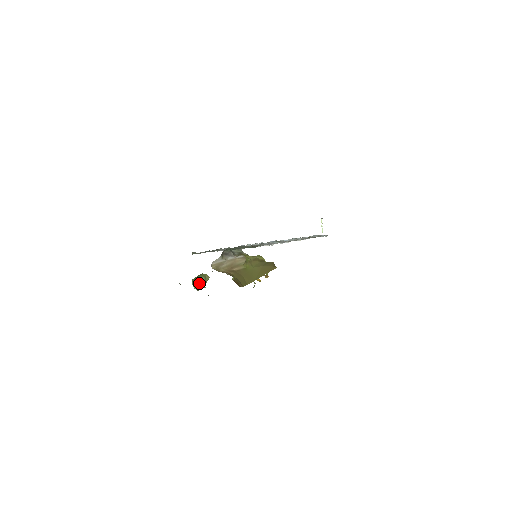
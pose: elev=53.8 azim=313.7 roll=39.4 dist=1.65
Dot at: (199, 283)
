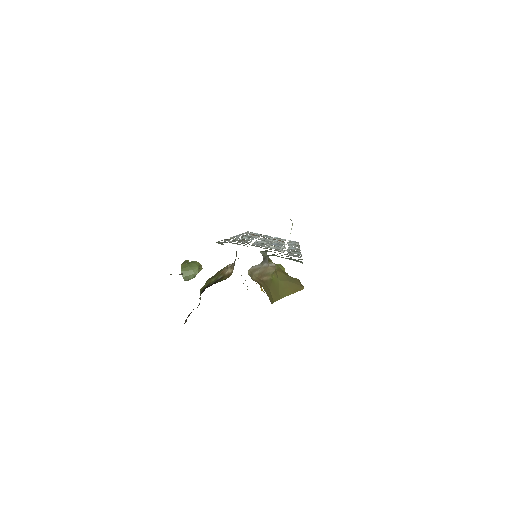
Dot at: (191, 273)
